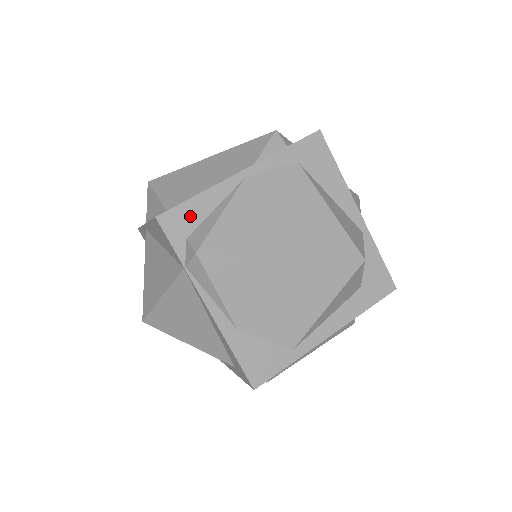
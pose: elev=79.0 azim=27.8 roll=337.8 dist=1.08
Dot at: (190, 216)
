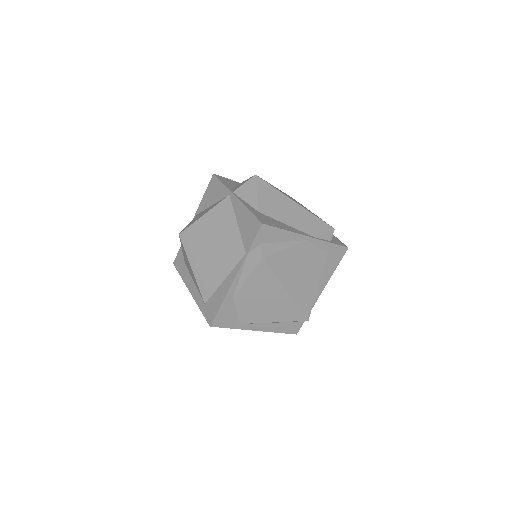
Dot at: (273, 236)
